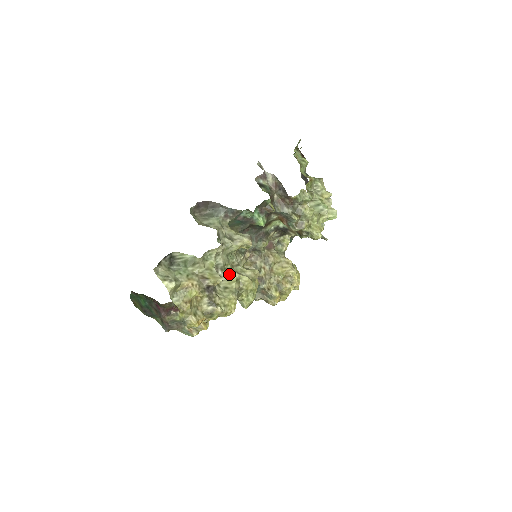
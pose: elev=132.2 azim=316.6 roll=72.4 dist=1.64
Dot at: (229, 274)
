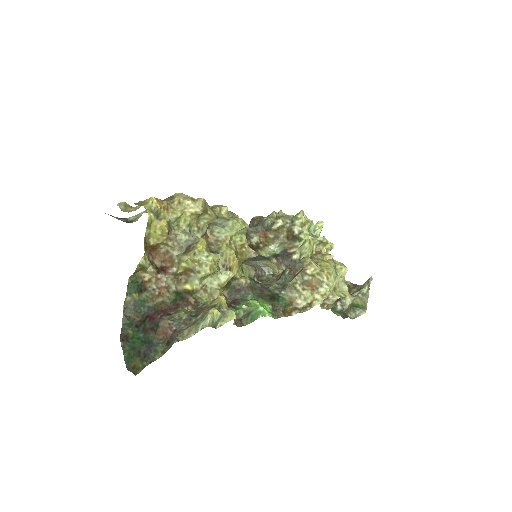
Dot at: occluded
